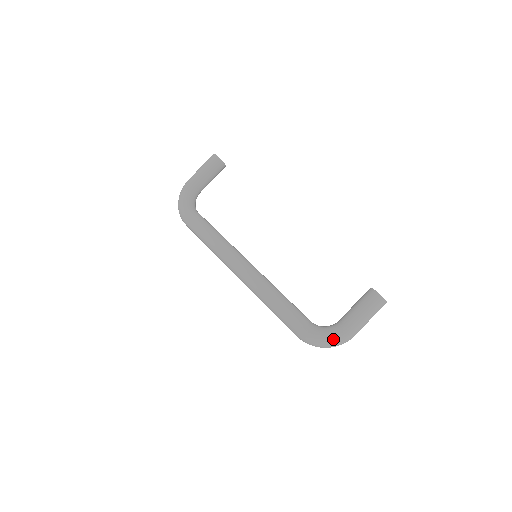
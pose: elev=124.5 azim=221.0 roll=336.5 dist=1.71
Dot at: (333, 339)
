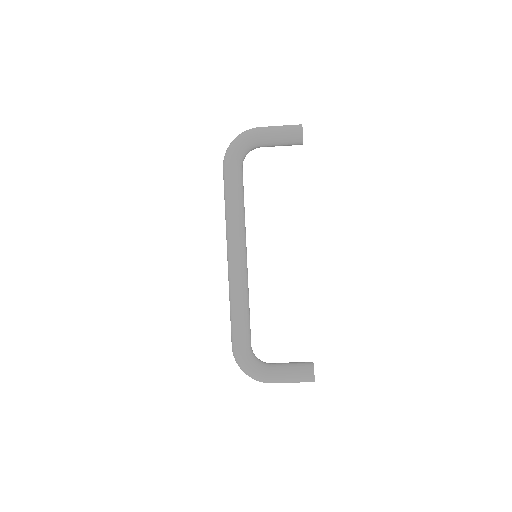
Dot at: (255, 376)
